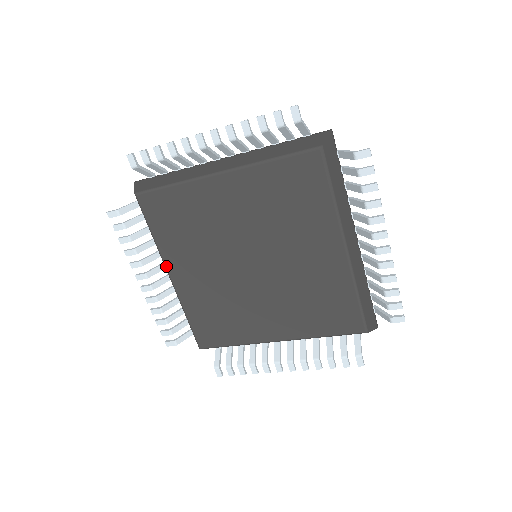
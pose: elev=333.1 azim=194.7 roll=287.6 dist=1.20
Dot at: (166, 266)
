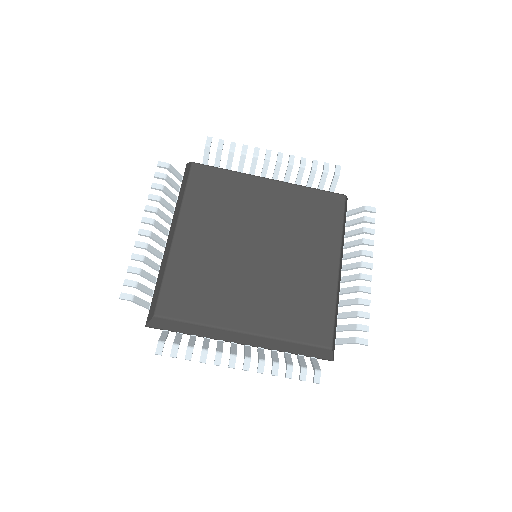
Dot at: (179, 223)
